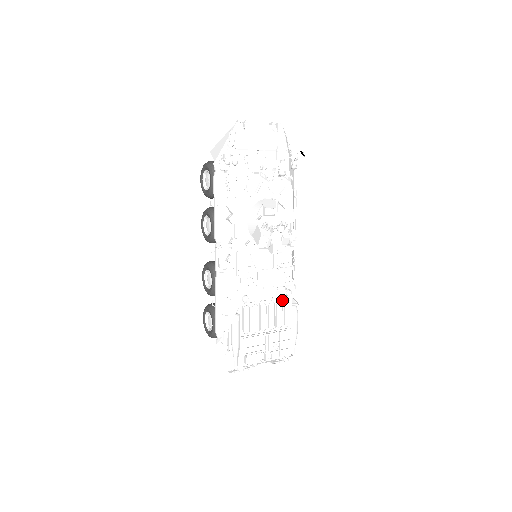
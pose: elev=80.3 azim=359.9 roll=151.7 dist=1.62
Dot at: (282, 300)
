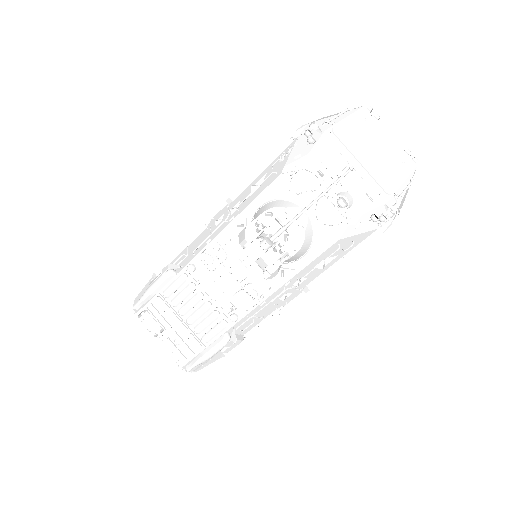
Dot at: (222, 315)
